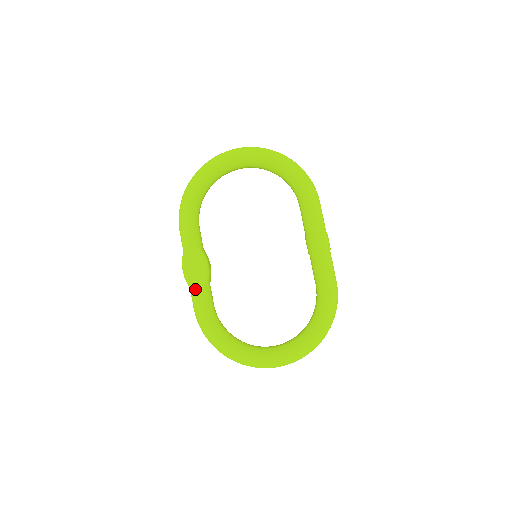
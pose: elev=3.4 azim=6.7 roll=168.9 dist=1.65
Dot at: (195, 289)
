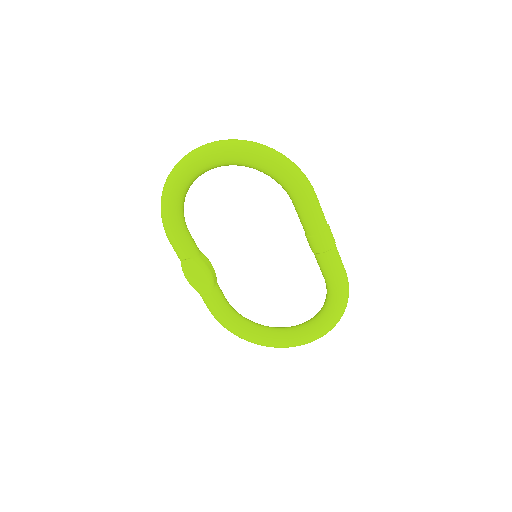
Dot at: (203, 295)
